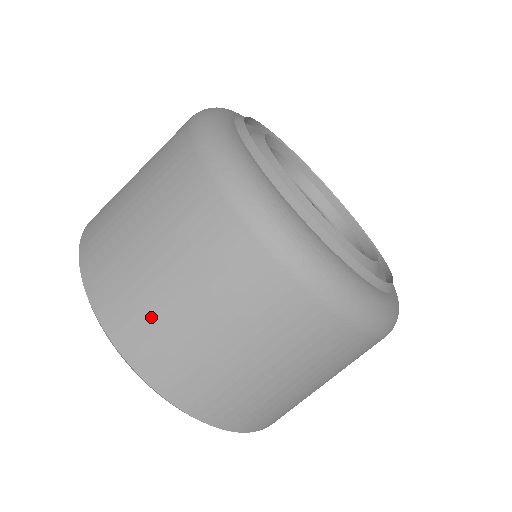
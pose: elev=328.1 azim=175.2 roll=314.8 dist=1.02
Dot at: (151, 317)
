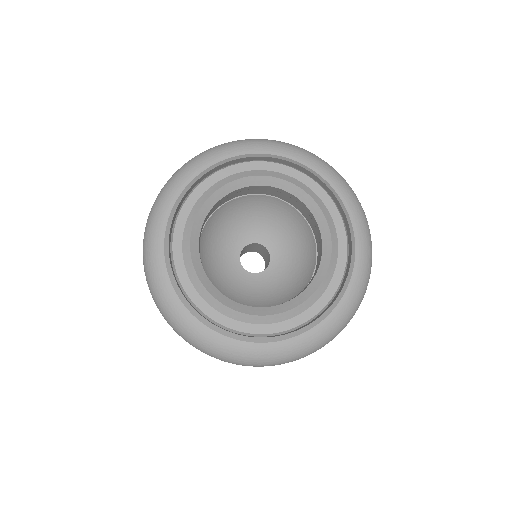
Dot at: occluded
